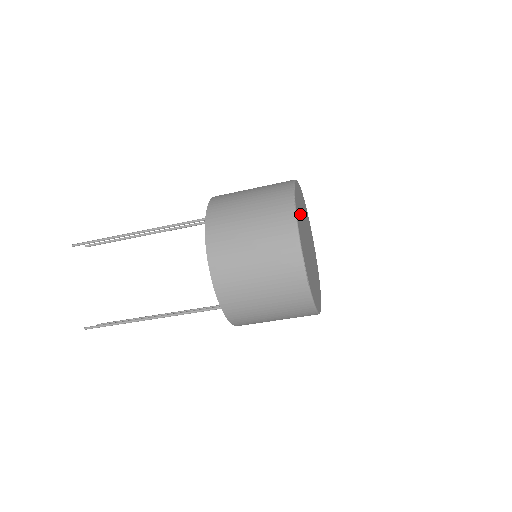
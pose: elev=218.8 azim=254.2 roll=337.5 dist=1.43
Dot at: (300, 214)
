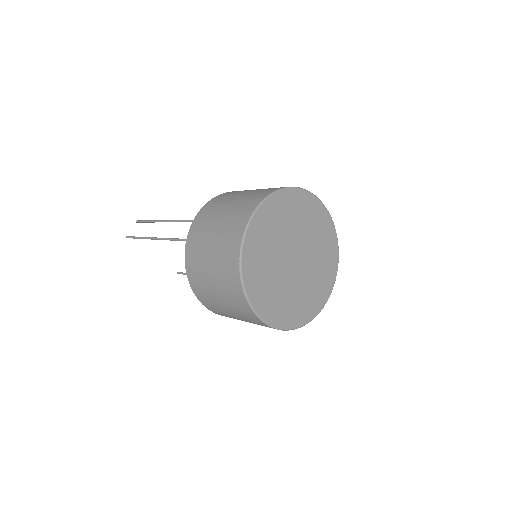
Dot at: (263, 270)
